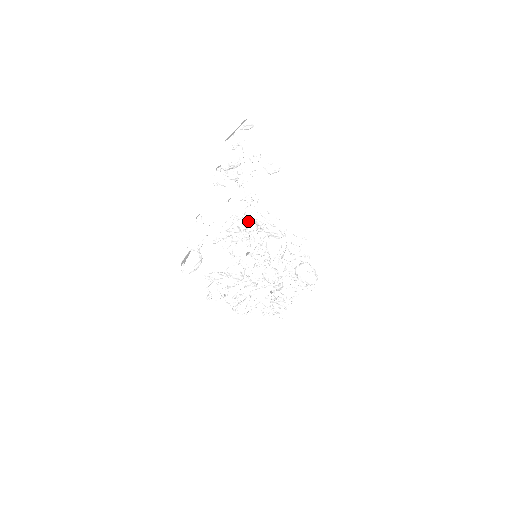
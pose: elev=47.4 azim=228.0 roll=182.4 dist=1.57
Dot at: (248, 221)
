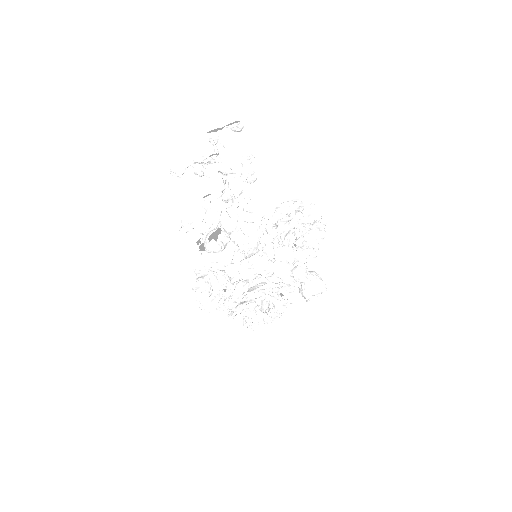
Dot at: (306, 211)
